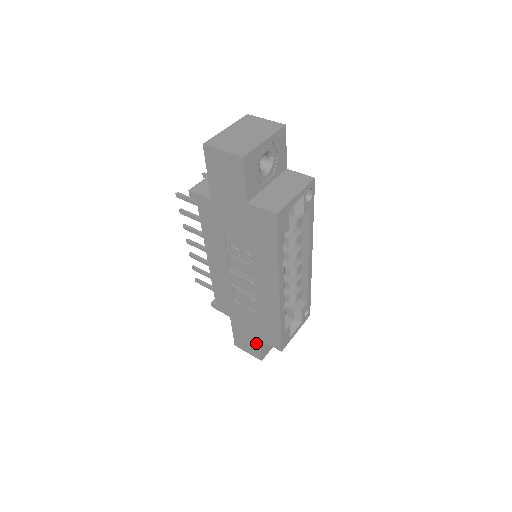
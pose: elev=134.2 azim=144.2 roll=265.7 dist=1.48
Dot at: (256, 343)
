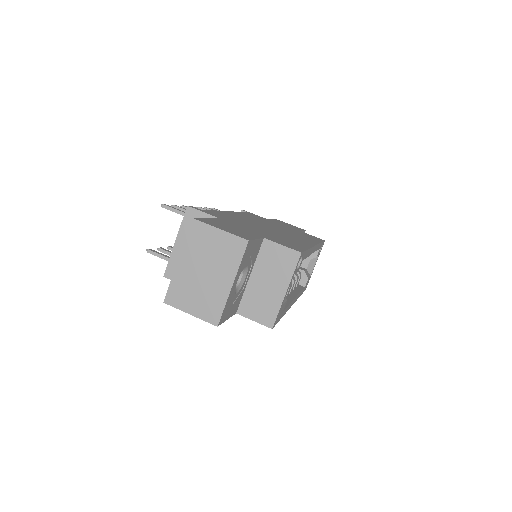
Dot at: occluded
